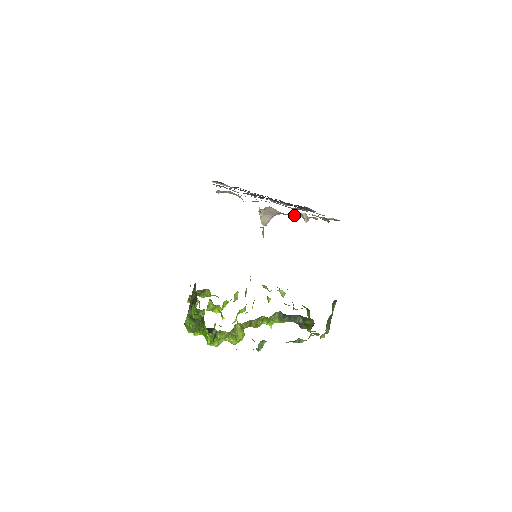
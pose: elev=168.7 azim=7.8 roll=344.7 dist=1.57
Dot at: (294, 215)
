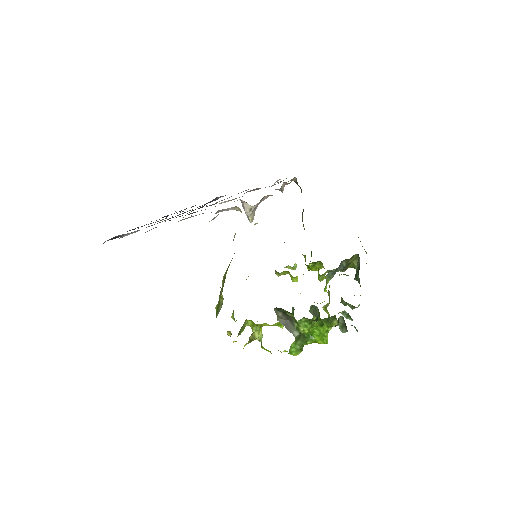
Dot at: occluded
